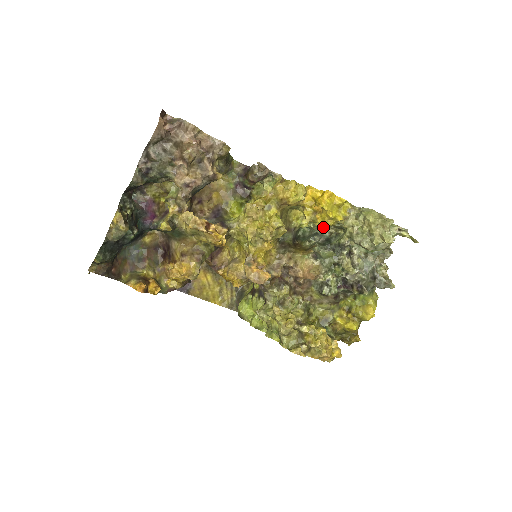
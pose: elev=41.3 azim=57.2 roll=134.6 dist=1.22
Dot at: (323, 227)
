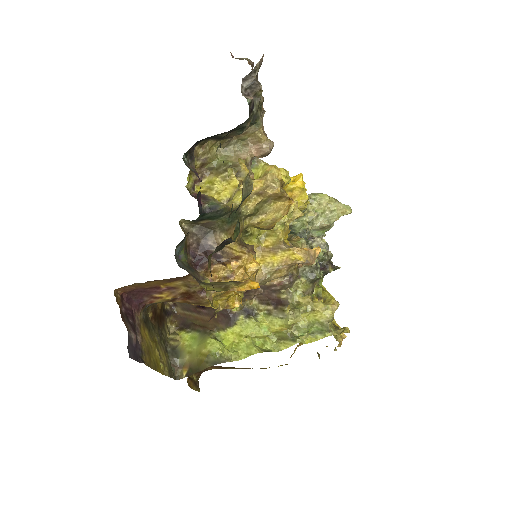
Dot at: occluded
